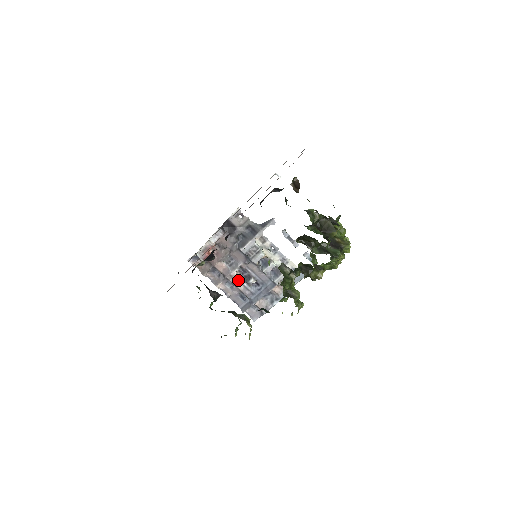
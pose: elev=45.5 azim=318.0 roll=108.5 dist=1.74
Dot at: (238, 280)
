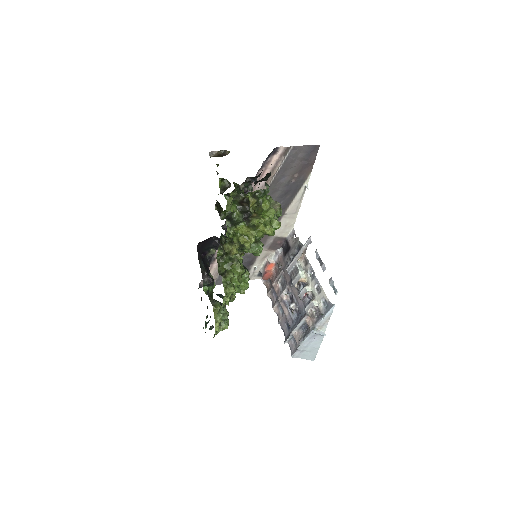
Dot at: (286, 304)
